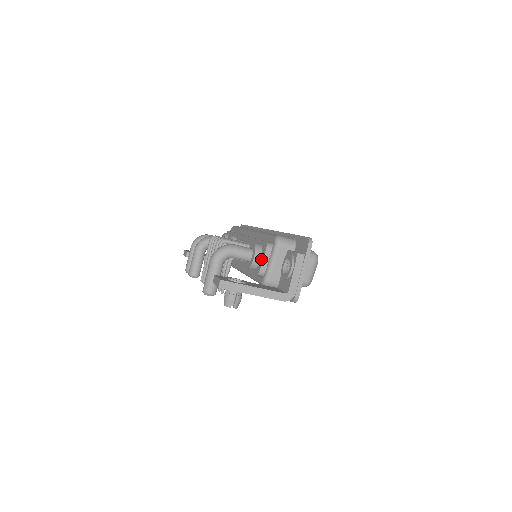
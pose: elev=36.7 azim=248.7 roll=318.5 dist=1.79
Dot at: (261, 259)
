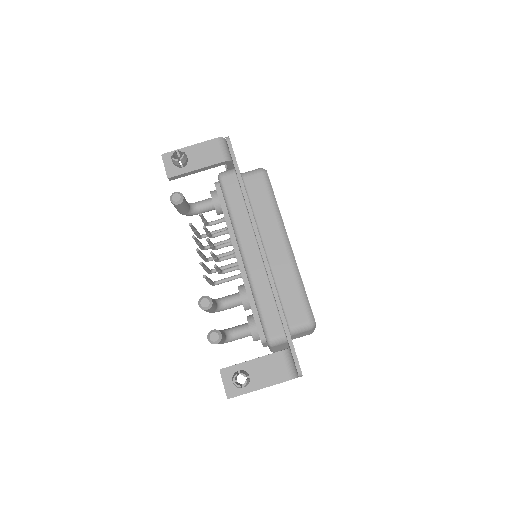
Dot at: occluded
